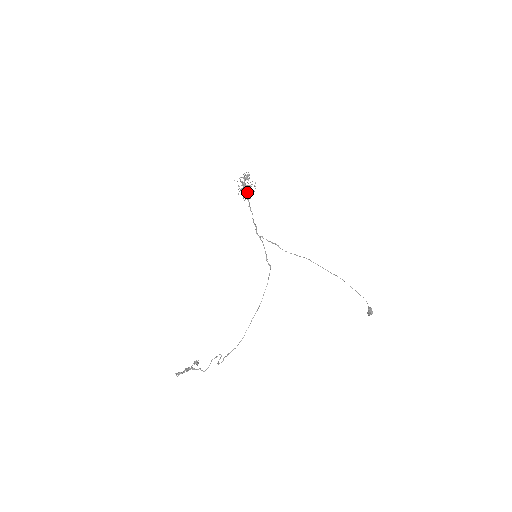
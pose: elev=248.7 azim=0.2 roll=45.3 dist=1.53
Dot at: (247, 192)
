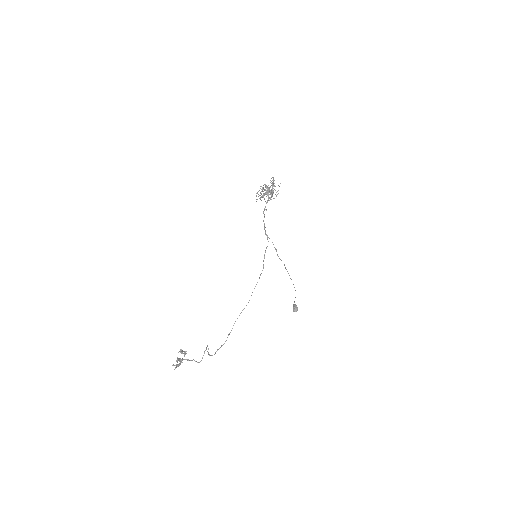
Dot at: (271, 197)
